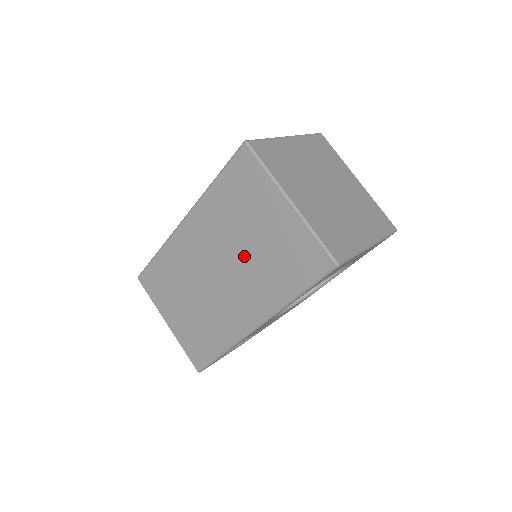
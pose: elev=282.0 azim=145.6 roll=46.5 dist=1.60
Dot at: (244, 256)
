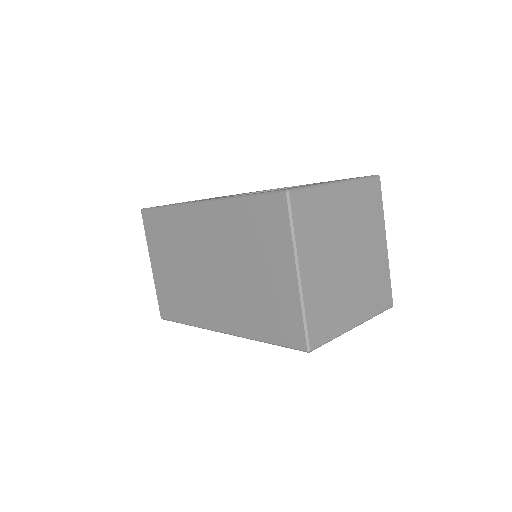
Dot at: (238, 277)
